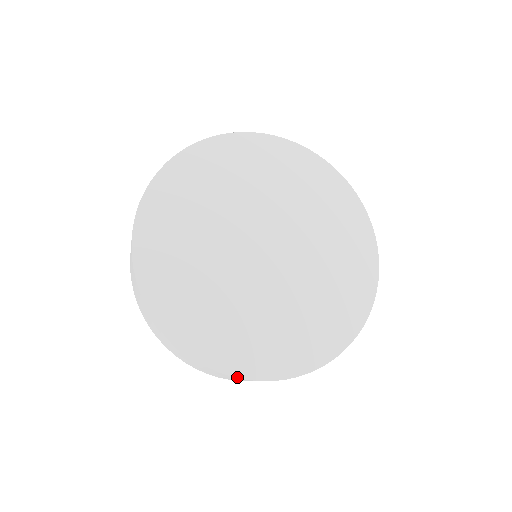
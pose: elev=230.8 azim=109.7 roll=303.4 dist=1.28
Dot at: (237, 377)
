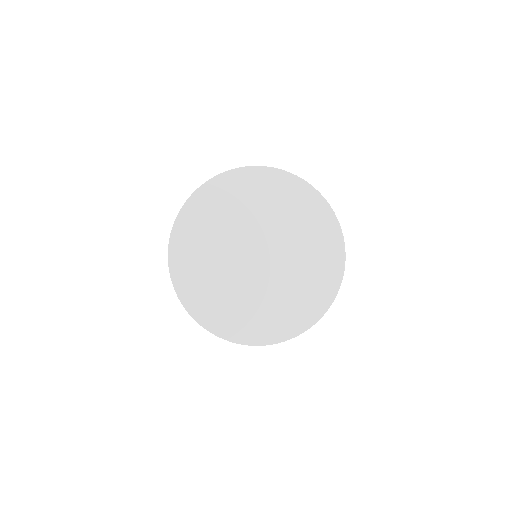
Dot at: (180, 300)
